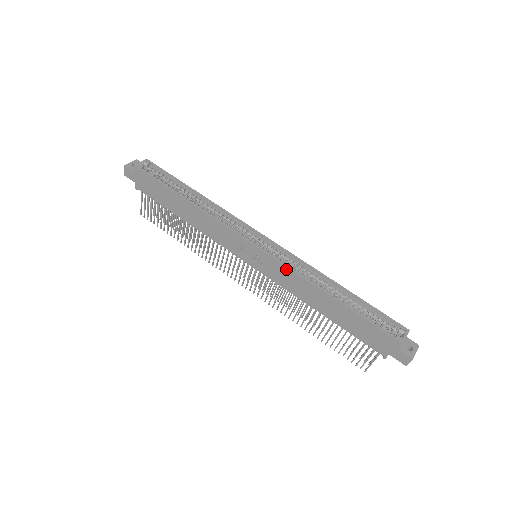
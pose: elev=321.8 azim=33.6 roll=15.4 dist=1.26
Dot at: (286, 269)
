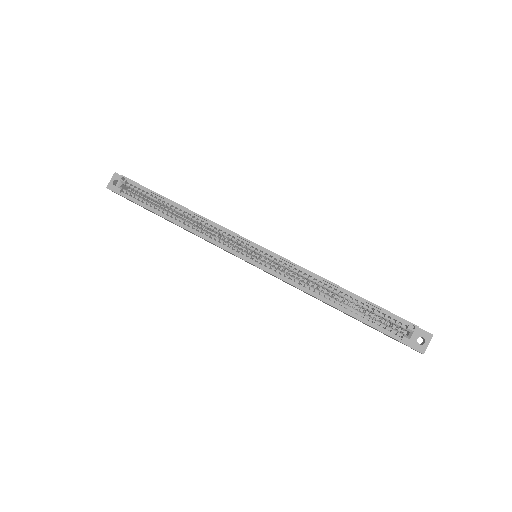
Dot at: occluded
